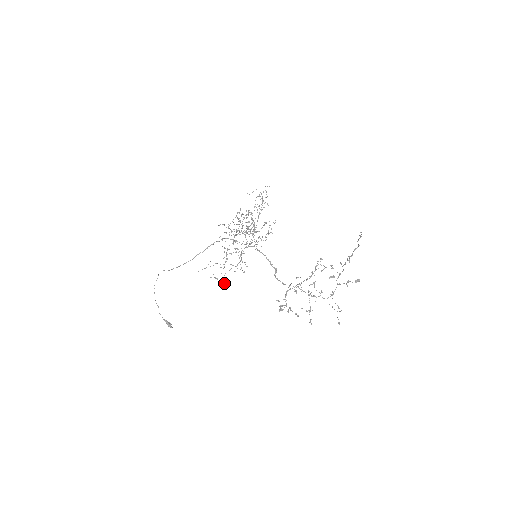
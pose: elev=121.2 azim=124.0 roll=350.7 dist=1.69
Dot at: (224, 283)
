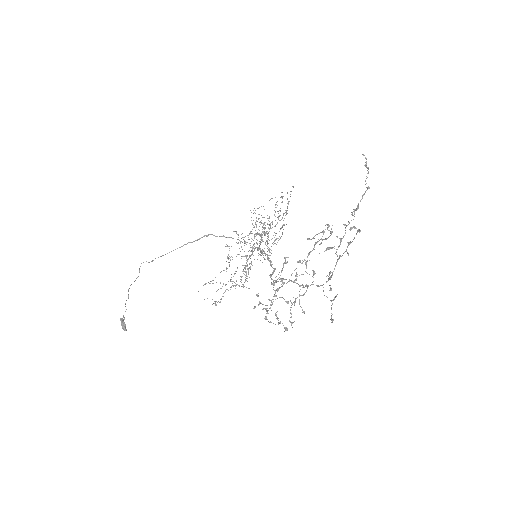
Dot at: occluded
